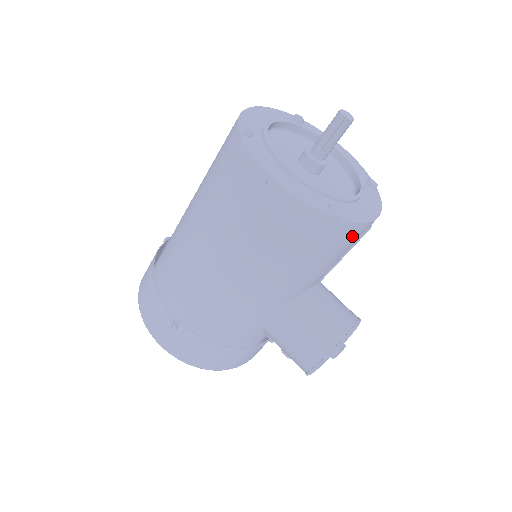
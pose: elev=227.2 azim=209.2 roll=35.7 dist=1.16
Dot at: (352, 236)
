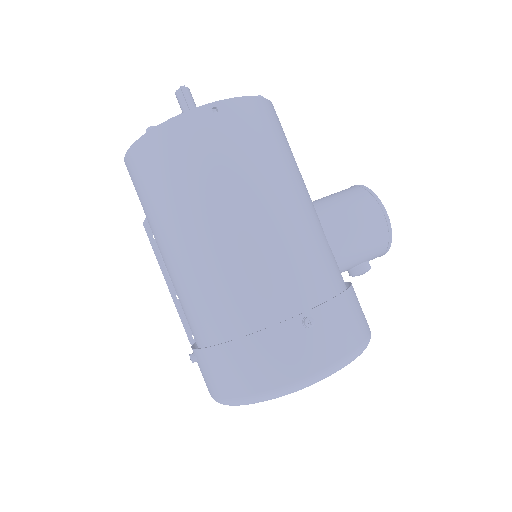
Dot at: occluded
